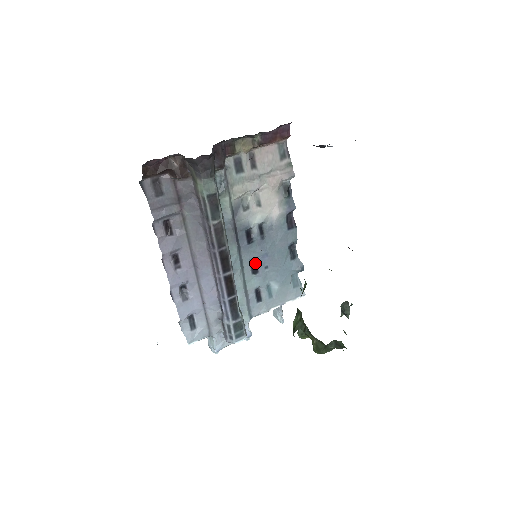
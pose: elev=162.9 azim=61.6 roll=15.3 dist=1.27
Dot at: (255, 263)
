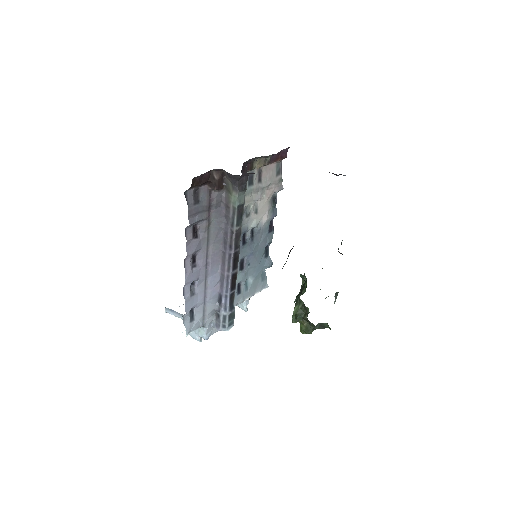
Dot at: (243, 261)
